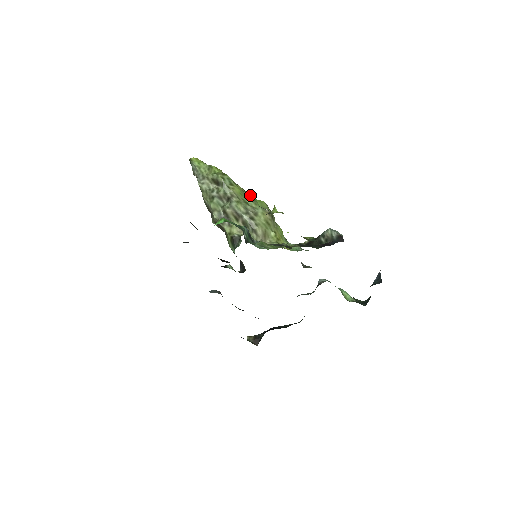
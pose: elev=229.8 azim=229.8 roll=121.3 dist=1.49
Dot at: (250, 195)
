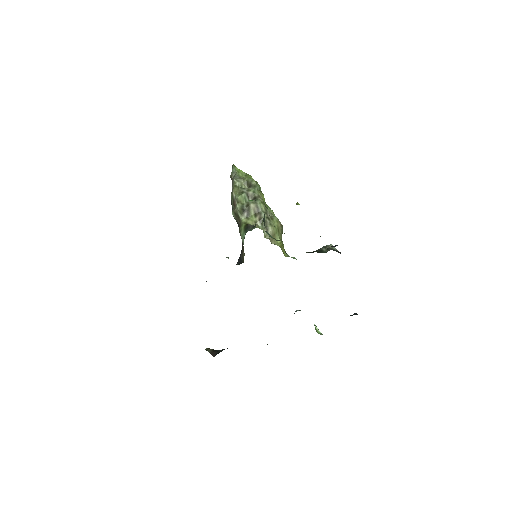
Dot at: (270, 208)
